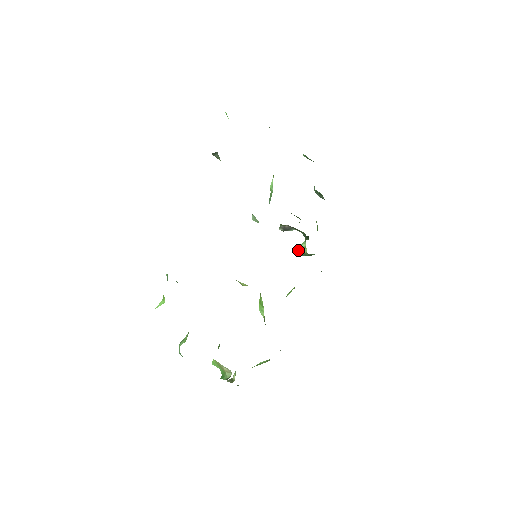
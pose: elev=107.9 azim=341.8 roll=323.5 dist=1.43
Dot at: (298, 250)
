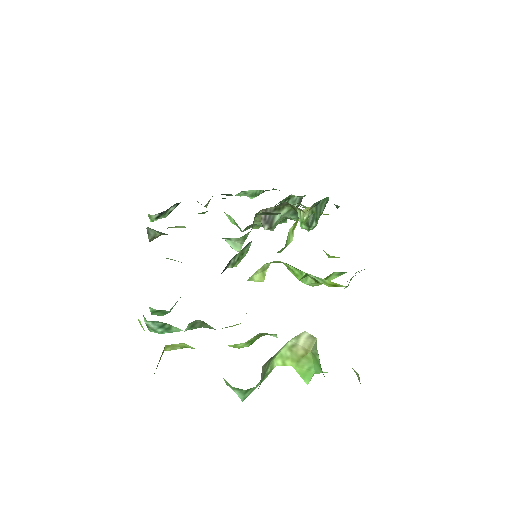
Dot at: (302, 226)
